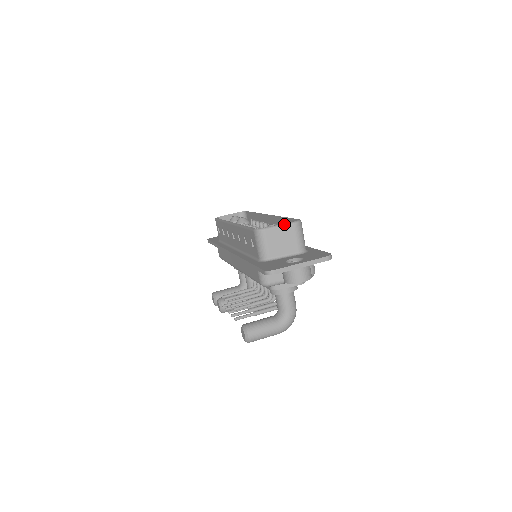
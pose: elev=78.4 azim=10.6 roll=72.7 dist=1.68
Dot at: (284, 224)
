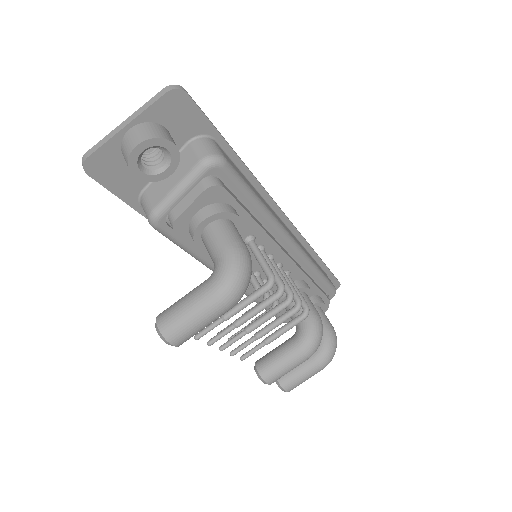
Dot at: occluded
